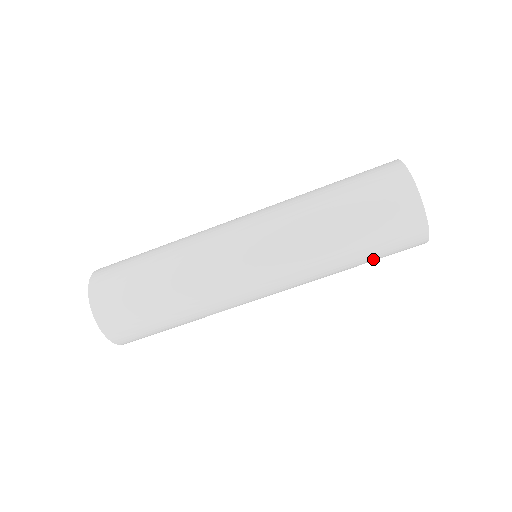
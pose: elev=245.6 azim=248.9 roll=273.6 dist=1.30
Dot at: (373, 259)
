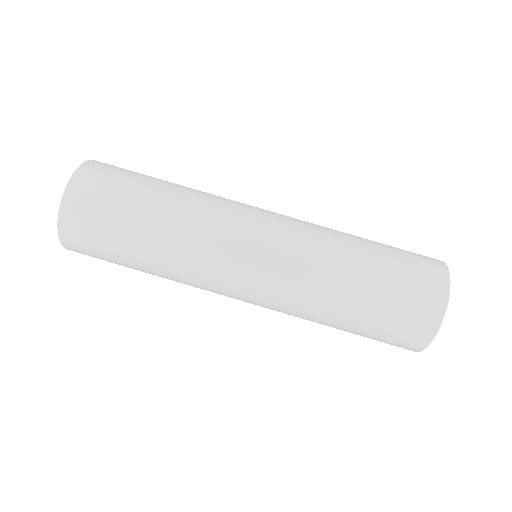
Dot at: (365, 330)
